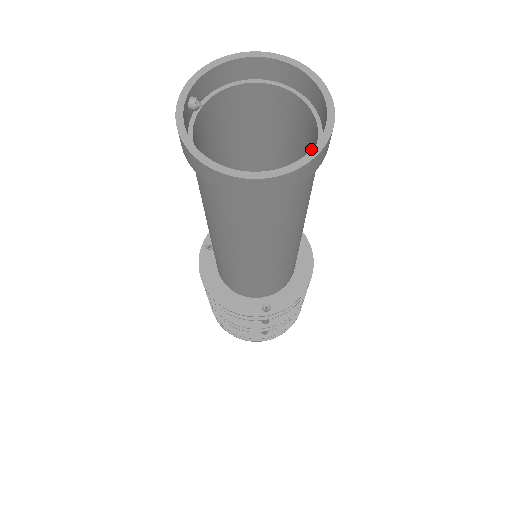
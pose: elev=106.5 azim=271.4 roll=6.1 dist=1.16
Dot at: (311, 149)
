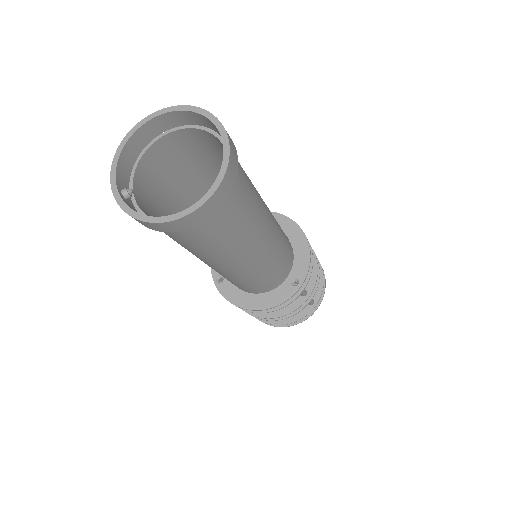
Dot at: occluded
